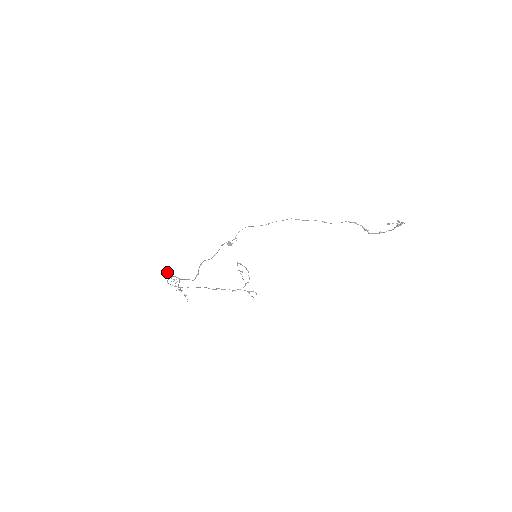
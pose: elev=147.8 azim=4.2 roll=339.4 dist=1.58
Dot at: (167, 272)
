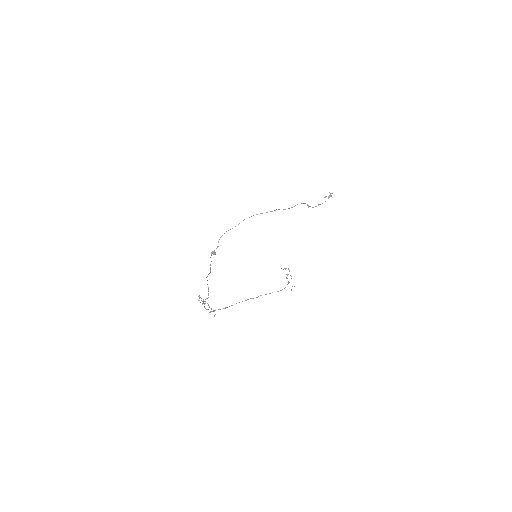
Dot at: occluded
